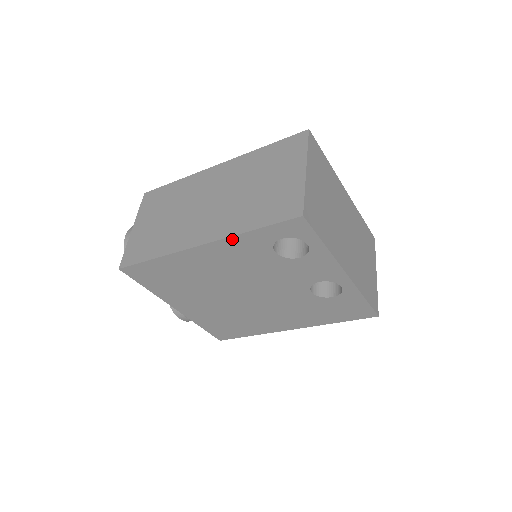
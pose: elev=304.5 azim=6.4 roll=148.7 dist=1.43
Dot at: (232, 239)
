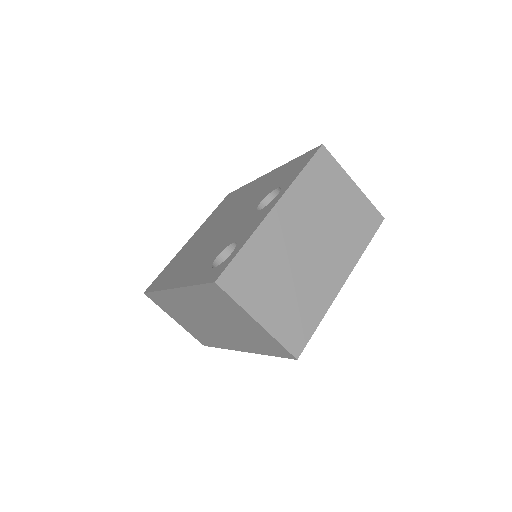
Dot at: occluded
